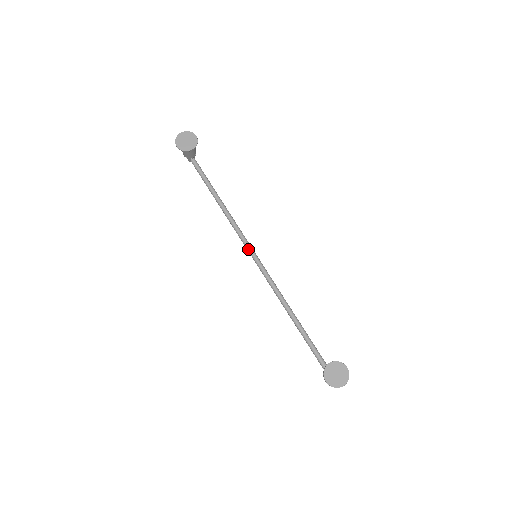
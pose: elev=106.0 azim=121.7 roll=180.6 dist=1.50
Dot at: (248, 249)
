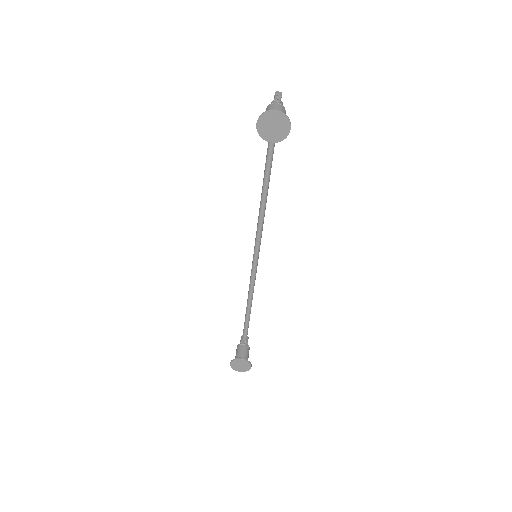
Dot at: (256, 240)
